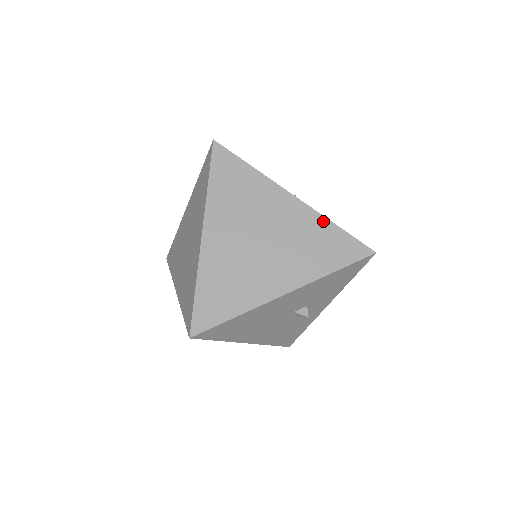
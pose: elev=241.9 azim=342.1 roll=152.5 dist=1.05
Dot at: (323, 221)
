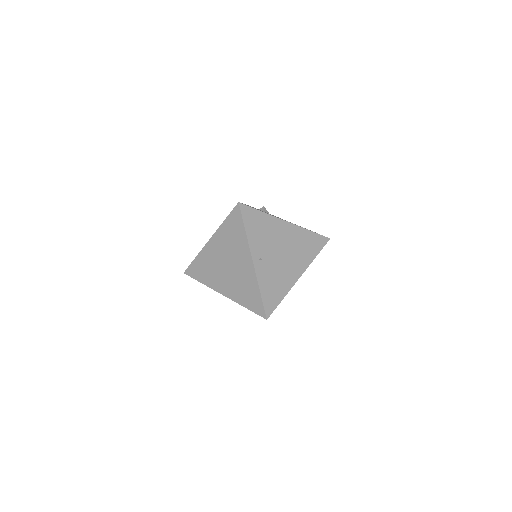
Dot at: (256, 285)
